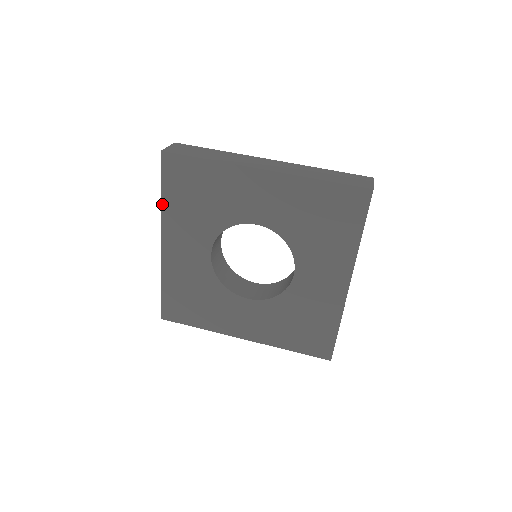
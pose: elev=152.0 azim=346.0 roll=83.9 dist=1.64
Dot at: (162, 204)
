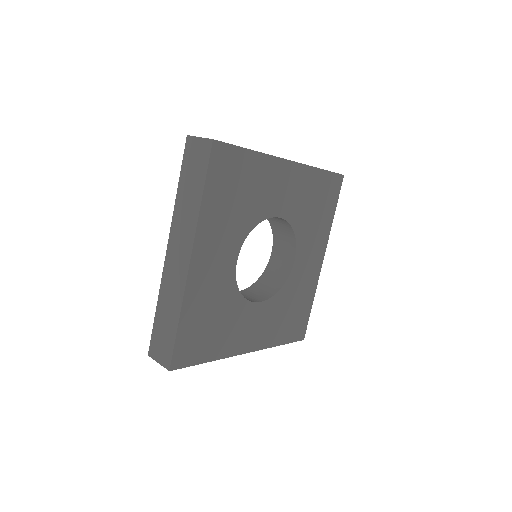
Dot at: (201, 207)
